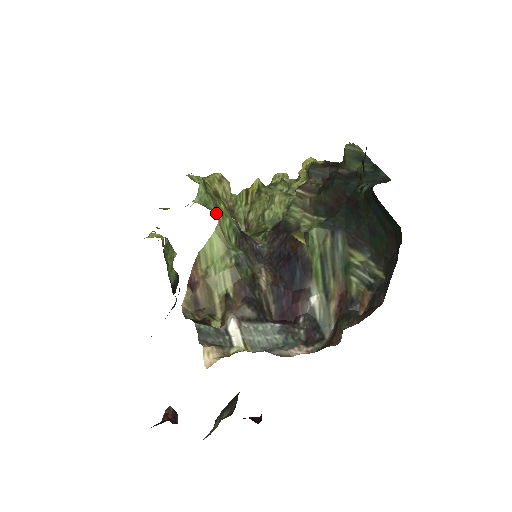
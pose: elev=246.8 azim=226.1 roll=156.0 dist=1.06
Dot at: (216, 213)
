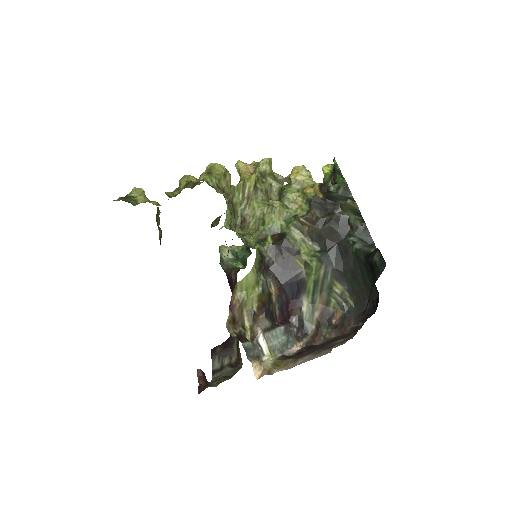
Dot at: (233, 226)
